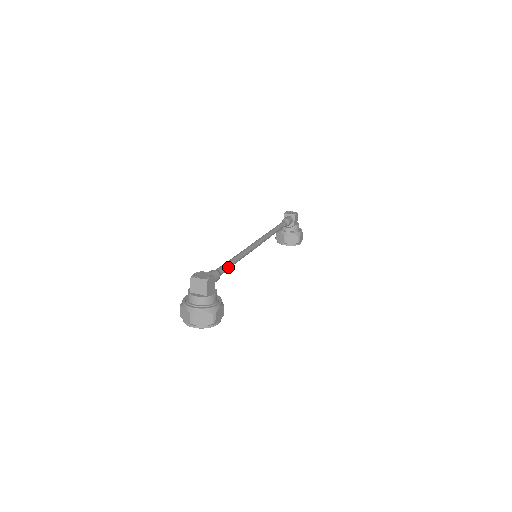
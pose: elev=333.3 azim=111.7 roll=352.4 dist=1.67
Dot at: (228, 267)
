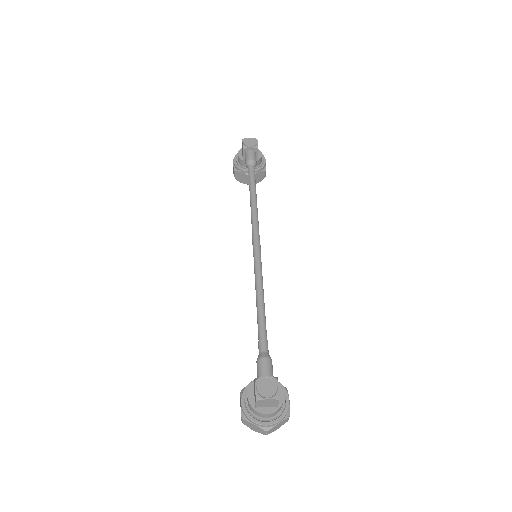
Dot at: (266, 331)
